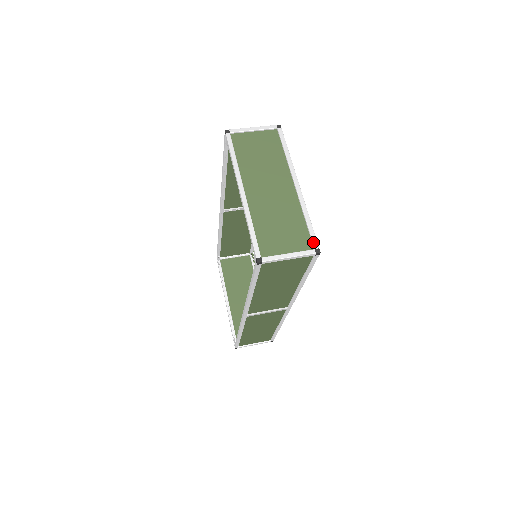
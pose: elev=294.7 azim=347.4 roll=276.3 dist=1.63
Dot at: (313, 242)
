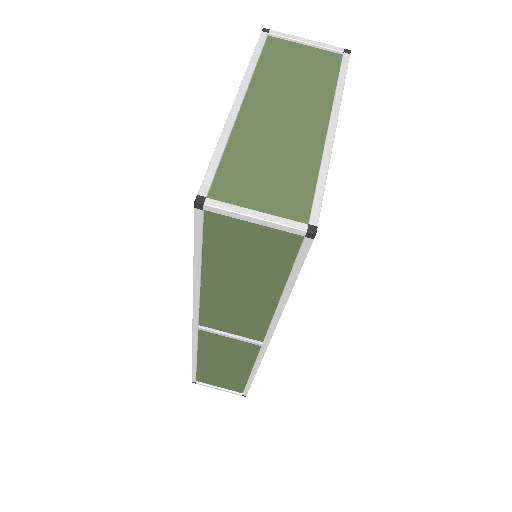
Dot at: (312, 213)
